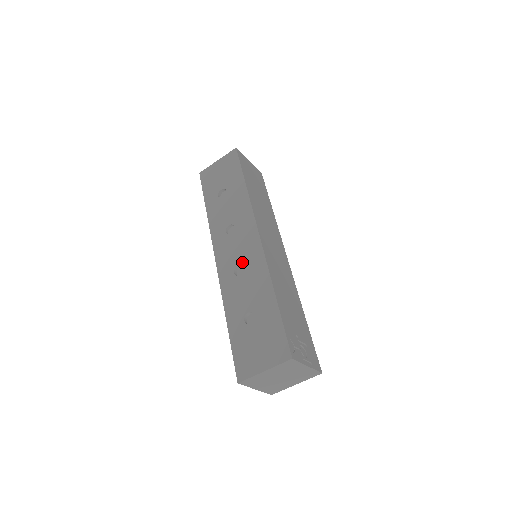
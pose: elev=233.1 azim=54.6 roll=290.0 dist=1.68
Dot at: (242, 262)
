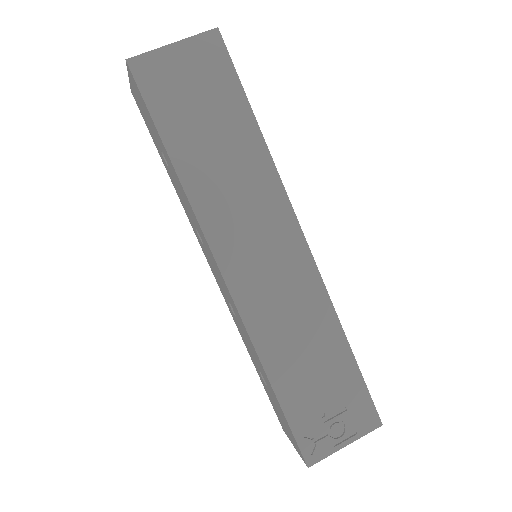
Dot at: (229, 302)
